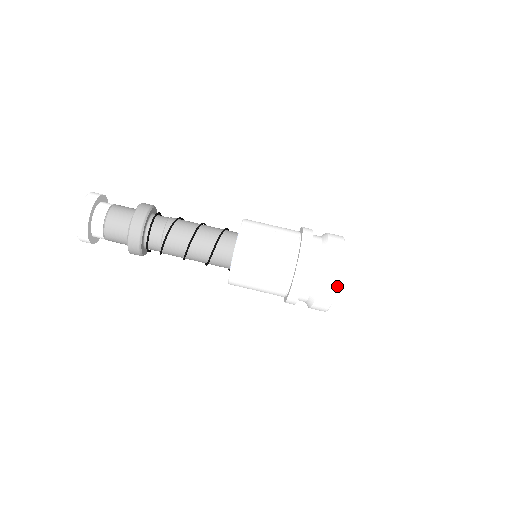
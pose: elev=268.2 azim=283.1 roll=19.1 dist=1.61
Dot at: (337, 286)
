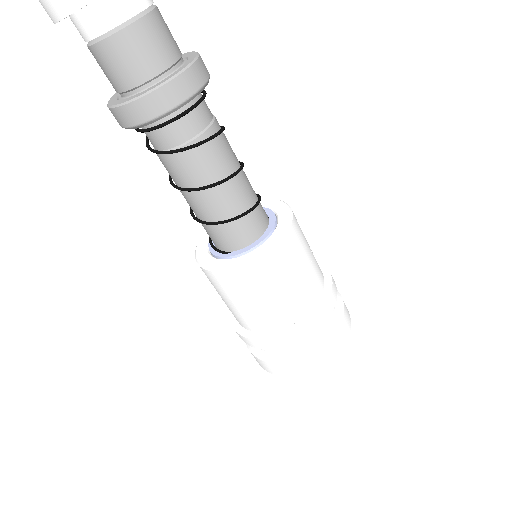
Dot at: (329, 361)
